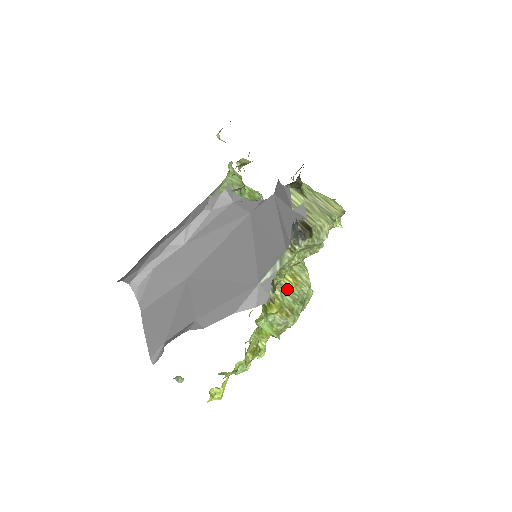
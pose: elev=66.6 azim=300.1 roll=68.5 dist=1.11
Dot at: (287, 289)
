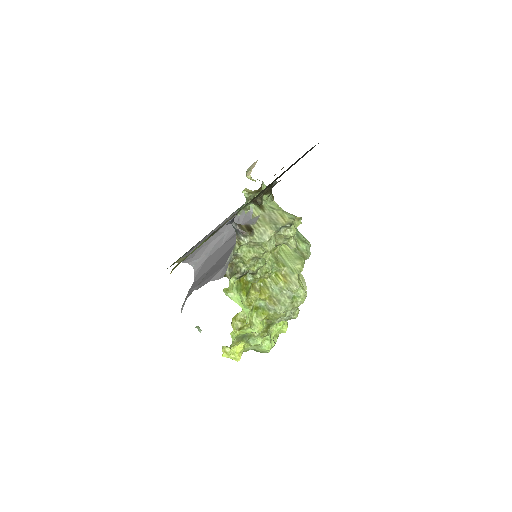
Dot at: (277, 284)
